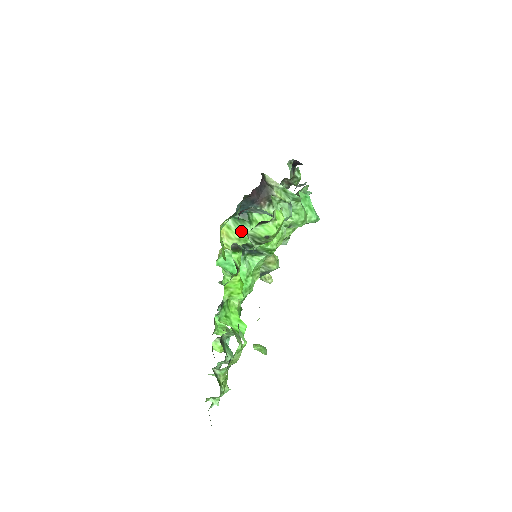
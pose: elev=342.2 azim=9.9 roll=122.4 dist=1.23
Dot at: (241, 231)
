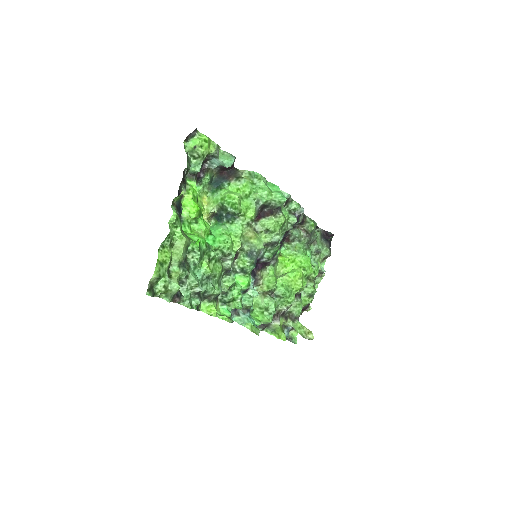
Dot at: (214, 196)
